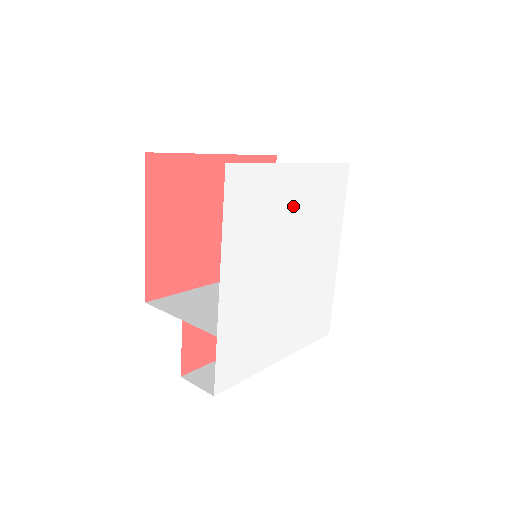
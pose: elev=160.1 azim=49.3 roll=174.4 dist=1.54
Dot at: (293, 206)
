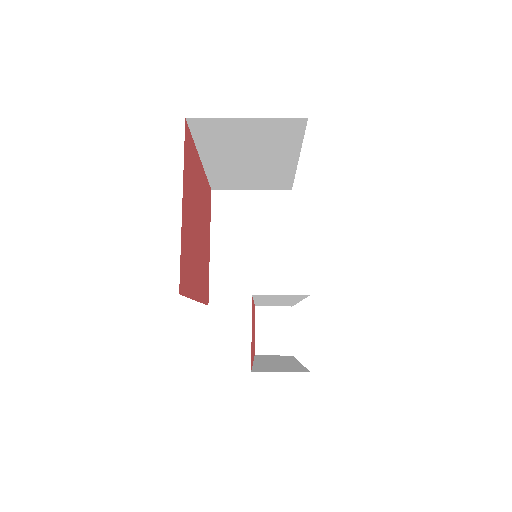
Dot at: occluded
